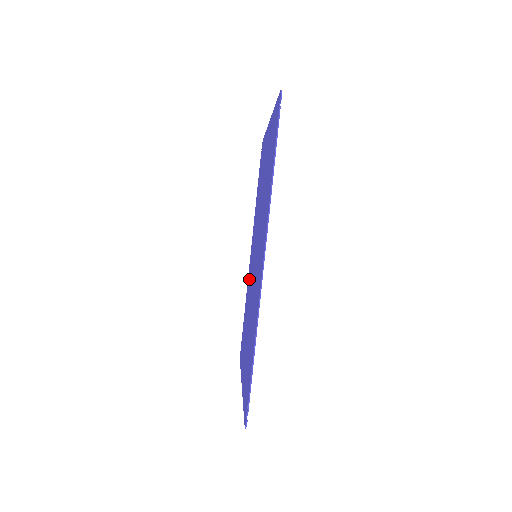
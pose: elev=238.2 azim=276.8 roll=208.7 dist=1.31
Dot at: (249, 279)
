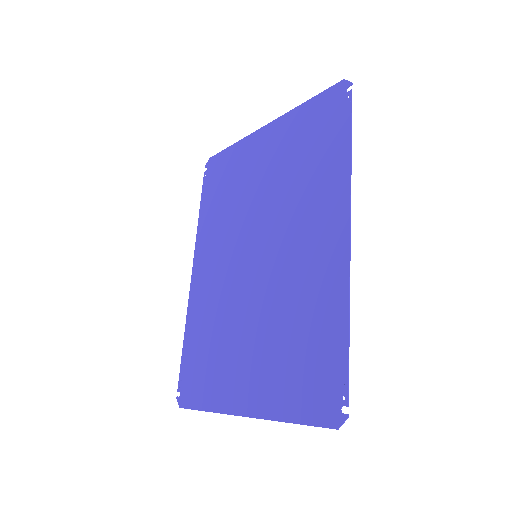
Dot at: (208, 298)
